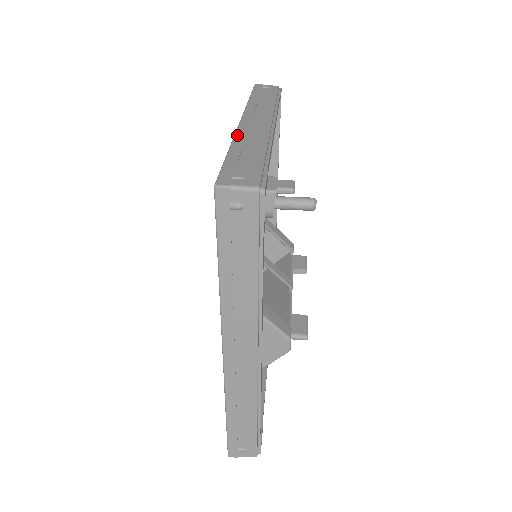
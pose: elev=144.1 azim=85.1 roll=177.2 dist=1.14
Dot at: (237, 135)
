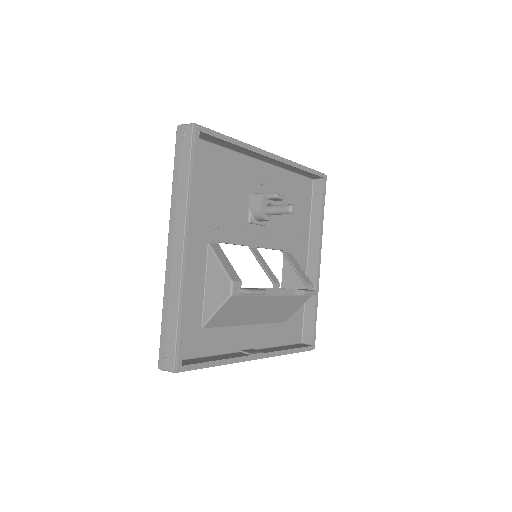
Dot at: occluded
